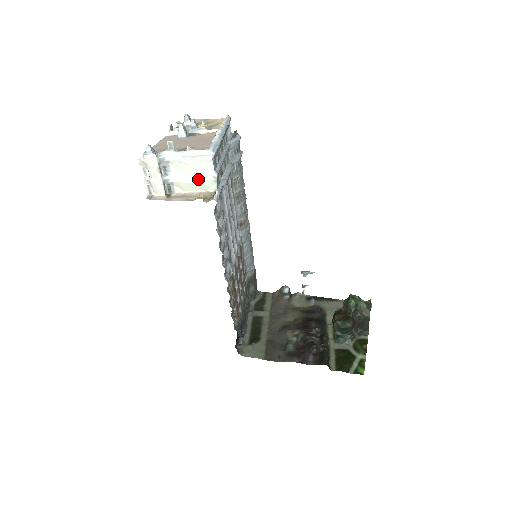
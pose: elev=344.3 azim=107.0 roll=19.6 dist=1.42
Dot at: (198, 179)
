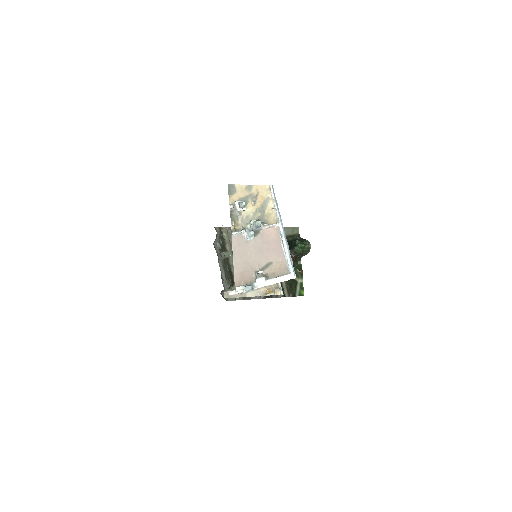
Dot at: occluded
